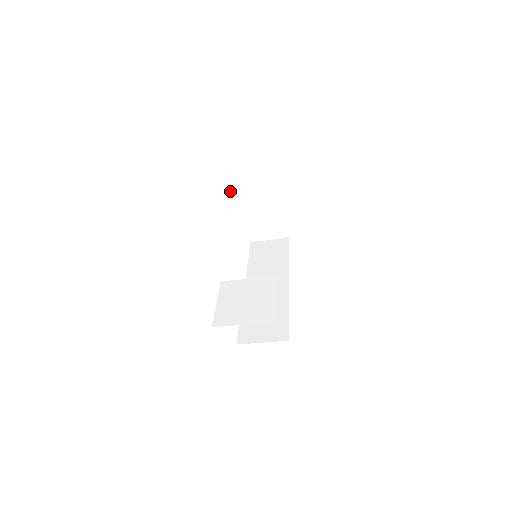
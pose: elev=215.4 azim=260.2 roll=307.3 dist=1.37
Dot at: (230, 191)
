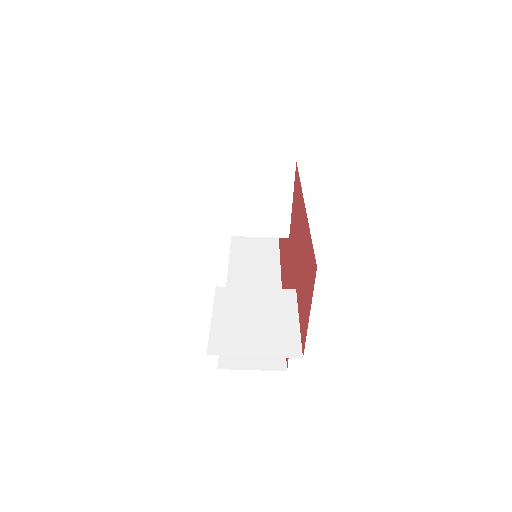
Dot at: (238, 166)
